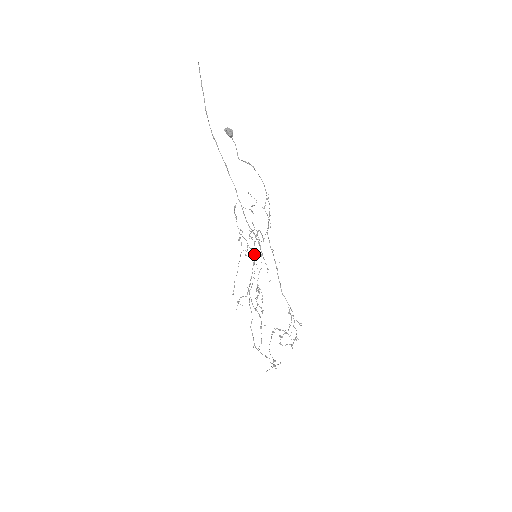
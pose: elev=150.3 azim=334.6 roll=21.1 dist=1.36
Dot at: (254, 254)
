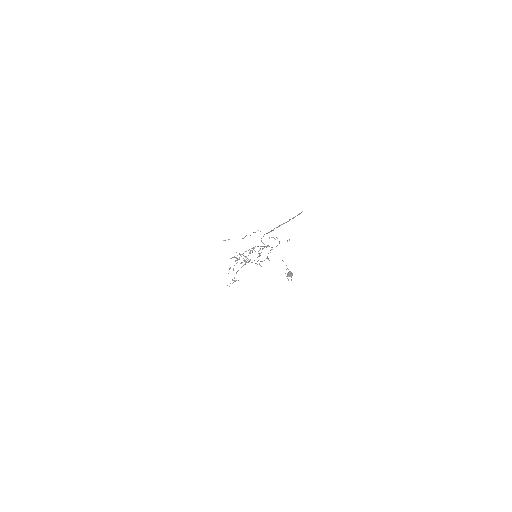
Dot at: occluded
